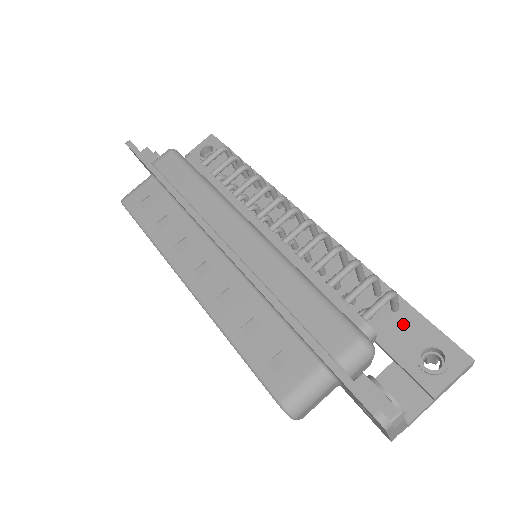
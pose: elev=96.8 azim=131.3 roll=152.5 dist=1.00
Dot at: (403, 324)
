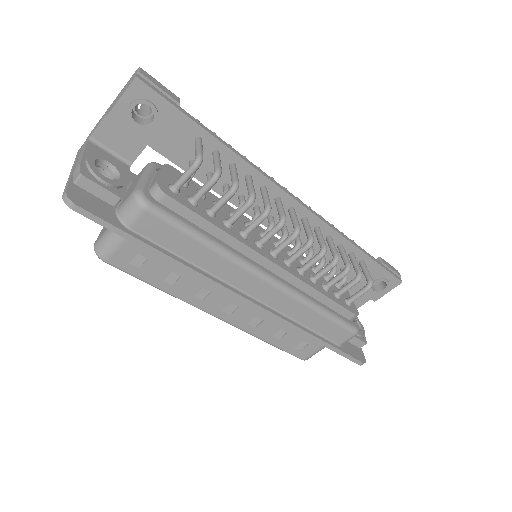
Dot at: occluded
